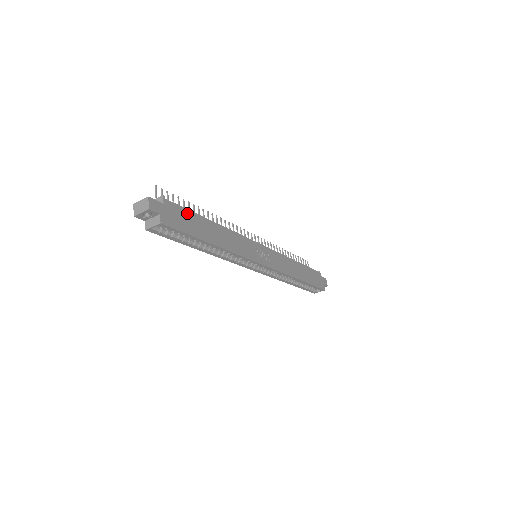
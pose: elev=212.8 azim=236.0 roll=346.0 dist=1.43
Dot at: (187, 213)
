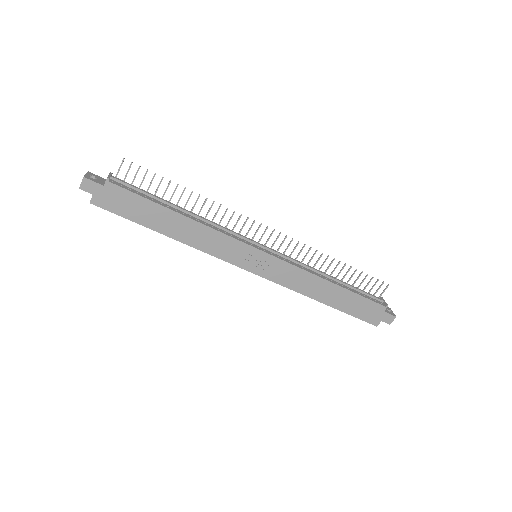
Dot at: (137, 199)
